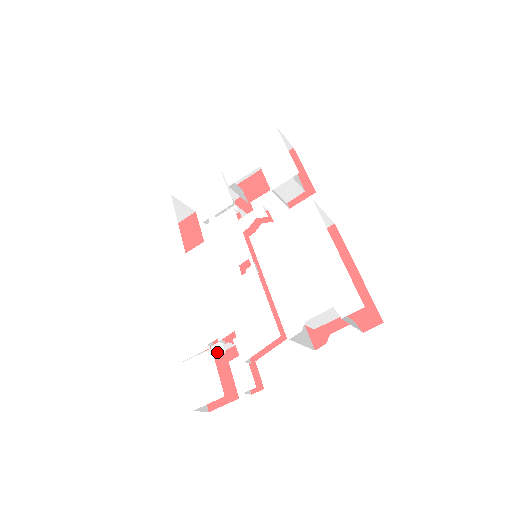
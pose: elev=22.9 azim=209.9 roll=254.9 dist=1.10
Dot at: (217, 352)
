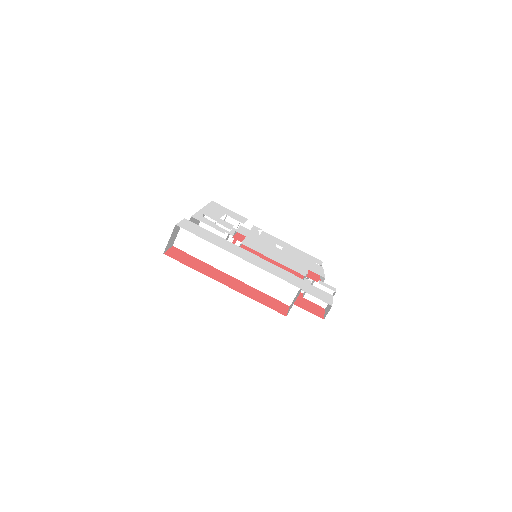
Dot at: (309, 282)
